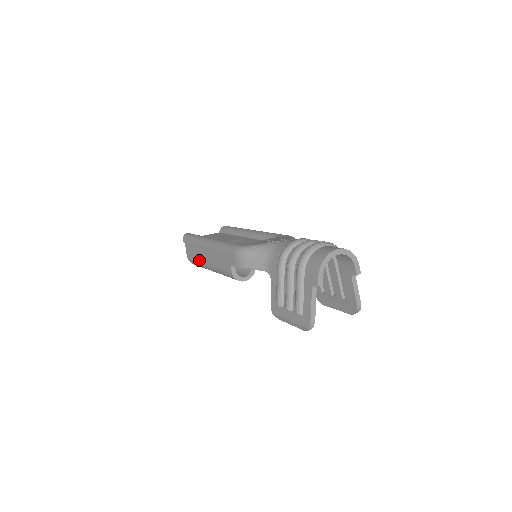
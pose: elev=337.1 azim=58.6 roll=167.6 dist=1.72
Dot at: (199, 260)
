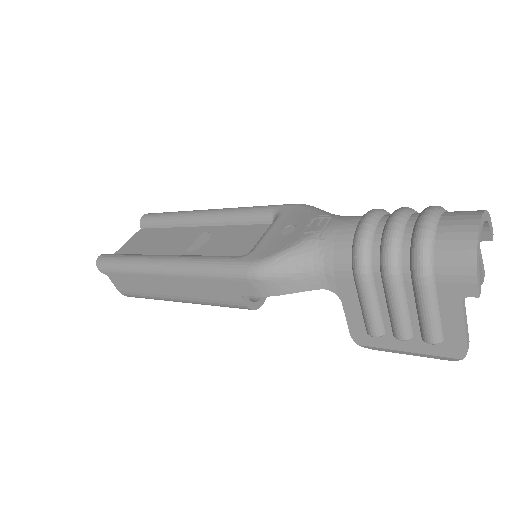
Dot at: (152, 294)
